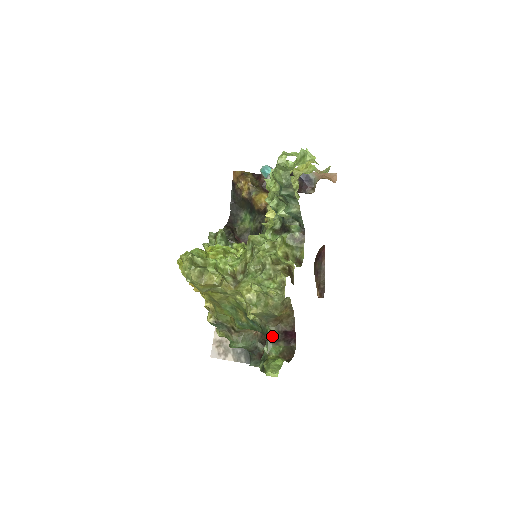
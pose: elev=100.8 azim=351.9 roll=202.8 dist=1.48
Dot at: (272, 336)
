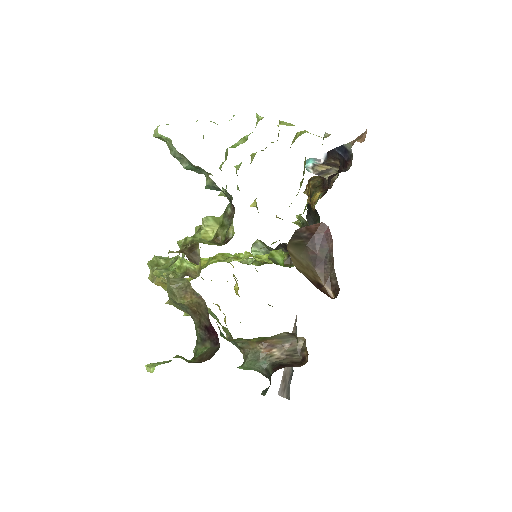
Dot at: (198, 334)
